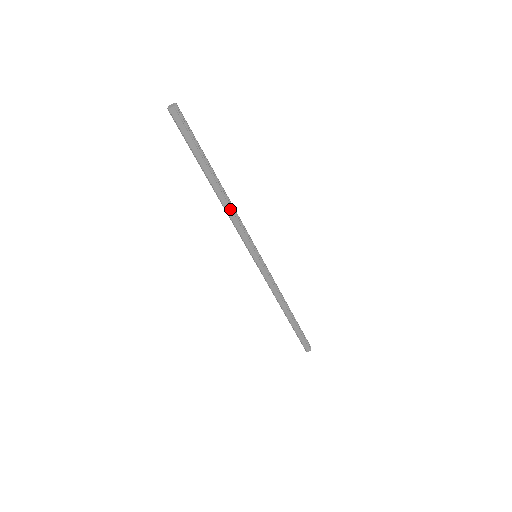
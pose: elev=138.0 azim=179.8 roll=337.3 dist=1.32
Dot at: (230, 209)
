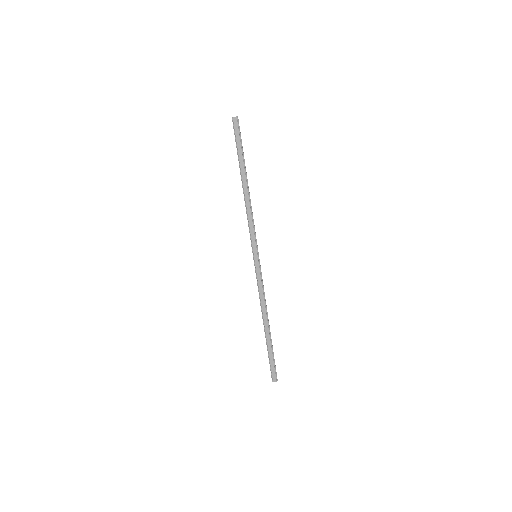
Dot at: (249, 205)
